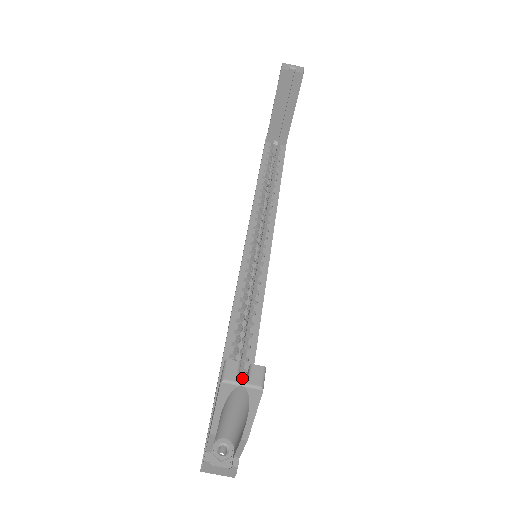
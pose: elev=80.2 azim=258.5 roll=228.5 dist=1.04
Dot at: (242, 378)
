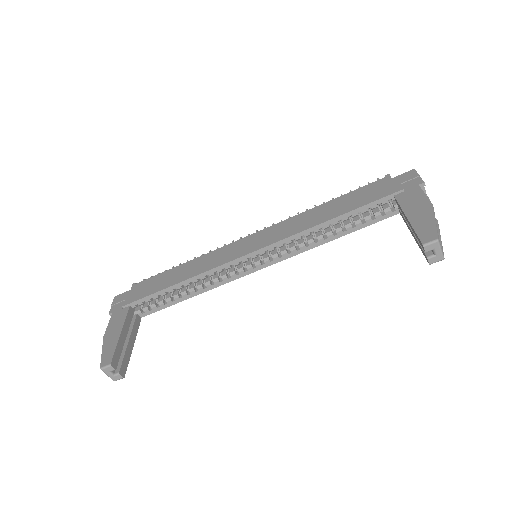
Dot at: (110, 374)
